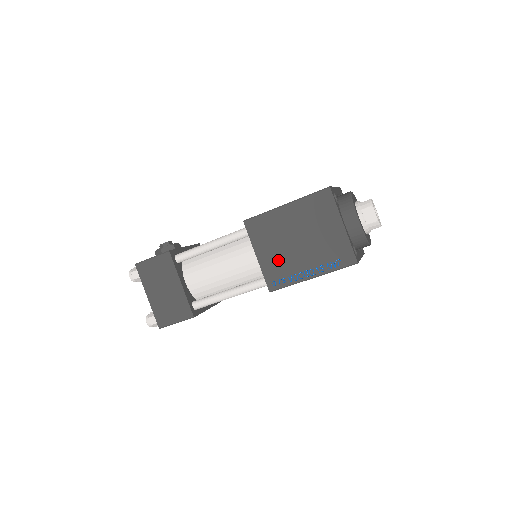
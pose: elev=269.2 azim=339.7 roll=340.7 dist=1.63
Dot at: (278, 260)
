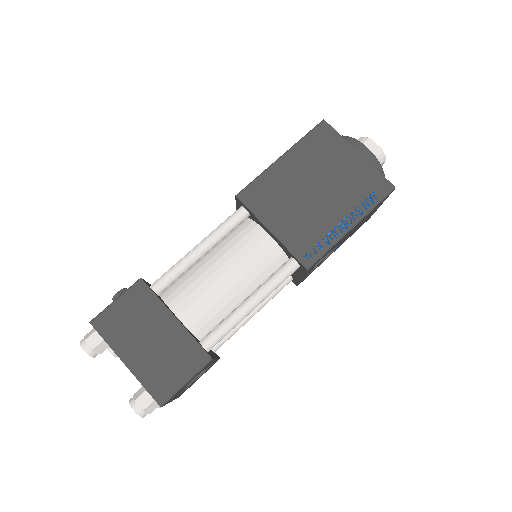
Dot at: (300, 224)
